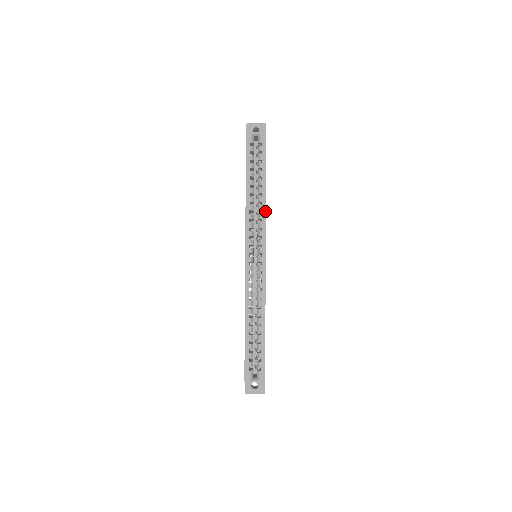
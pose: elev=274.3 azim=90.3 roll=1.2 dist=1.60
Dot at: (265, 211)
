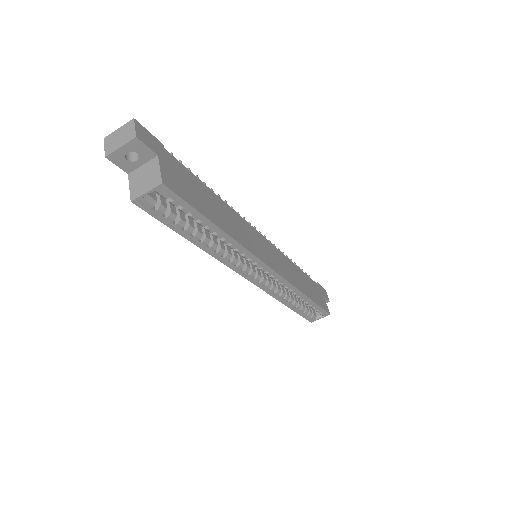
Dot at: (241, 246)
